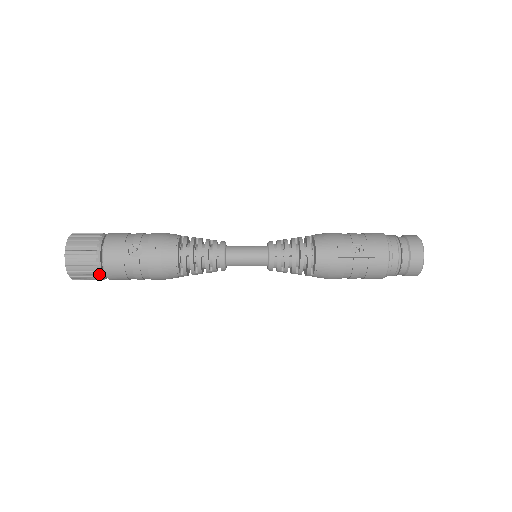
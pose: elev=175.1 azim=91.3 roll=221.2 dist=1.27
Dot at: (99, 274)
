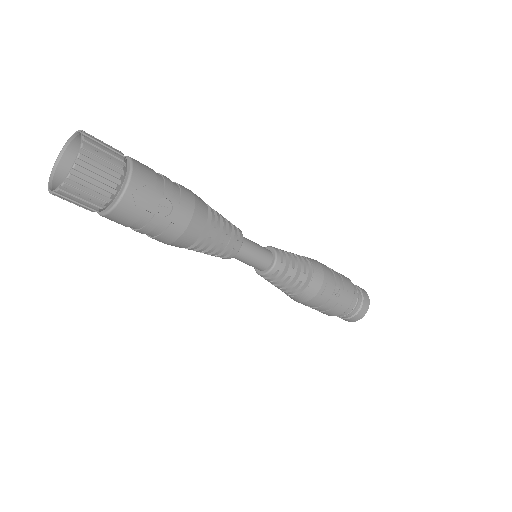
Dot at: (98, 209)
